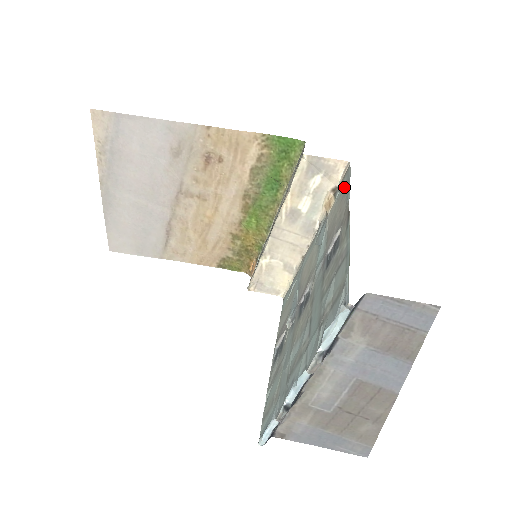
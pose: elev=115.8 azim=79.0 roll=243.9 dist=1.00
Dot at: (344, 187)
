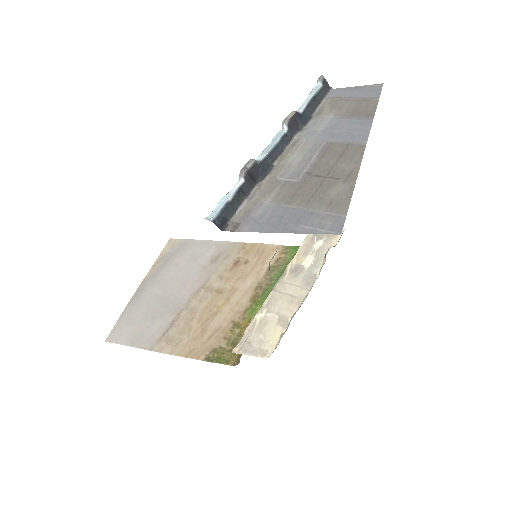
Dot at: occluded
